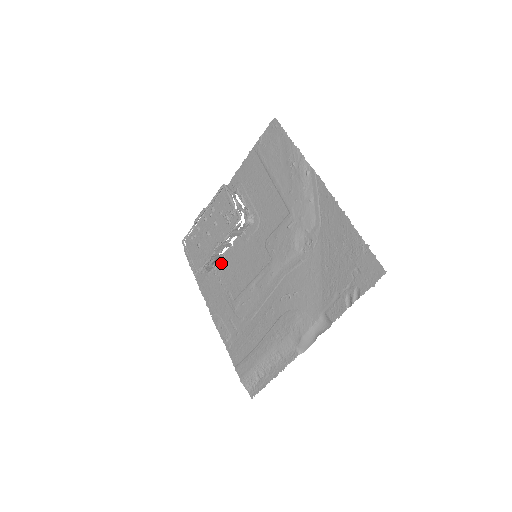
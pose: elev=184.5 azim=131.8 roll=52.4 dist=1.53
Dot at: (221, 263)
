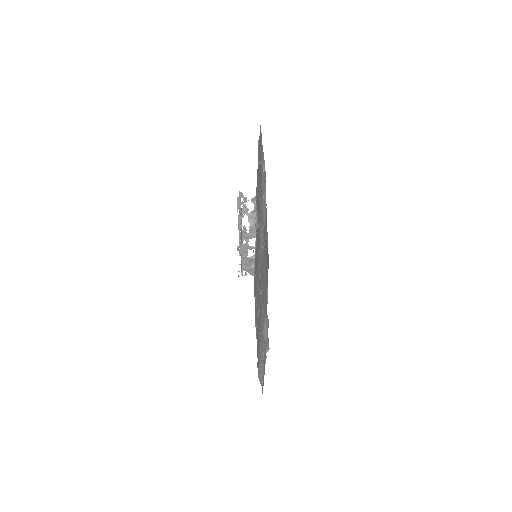
Dot at: occluded
